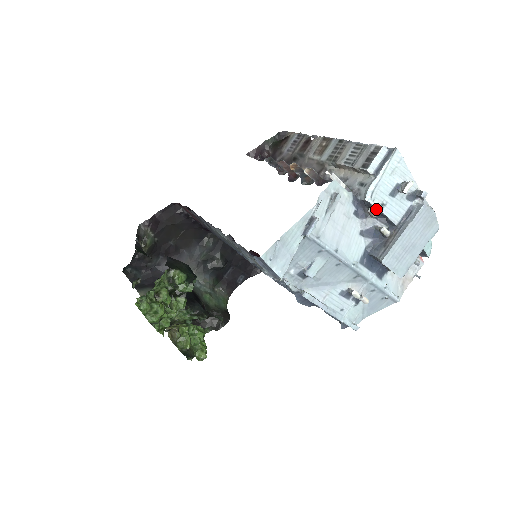
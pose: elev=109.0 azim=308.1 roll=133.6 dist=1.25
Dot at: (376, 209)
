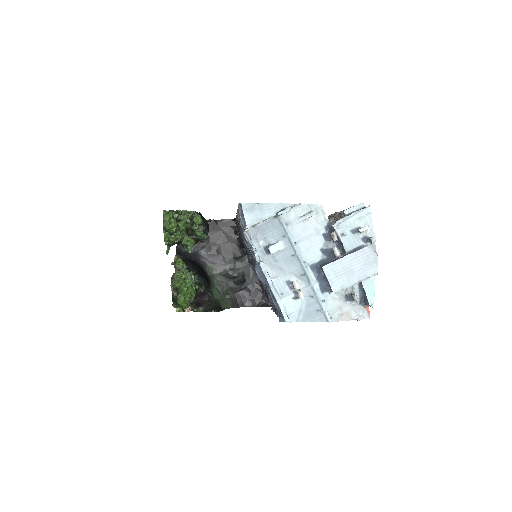
Dot at: (337, 235)
